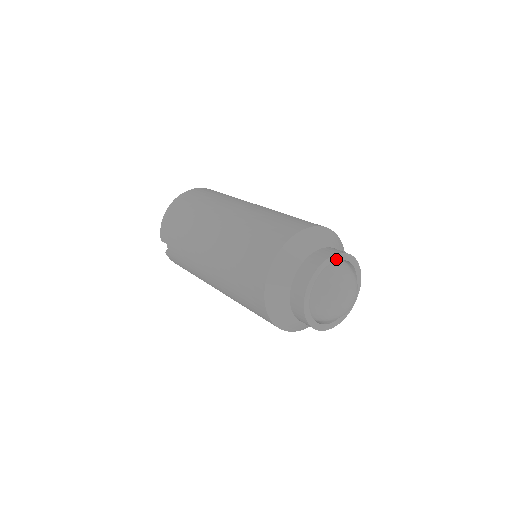
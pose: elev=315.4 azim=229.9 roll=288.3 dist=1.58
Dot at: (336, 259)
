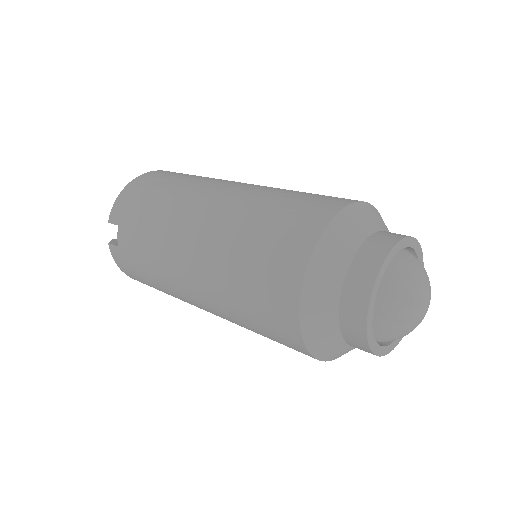
Dot at: (411, 245)
